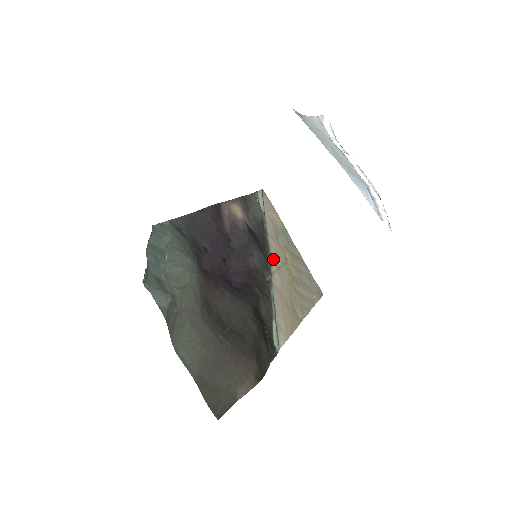
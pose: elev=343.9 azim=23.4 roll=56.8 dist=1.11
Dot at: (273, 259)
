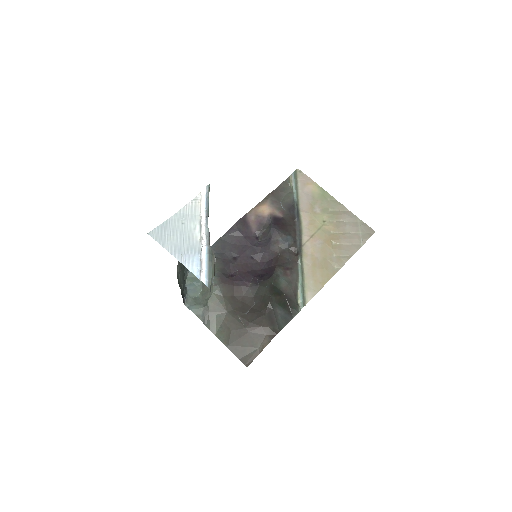
Dot at: (305, 231)
